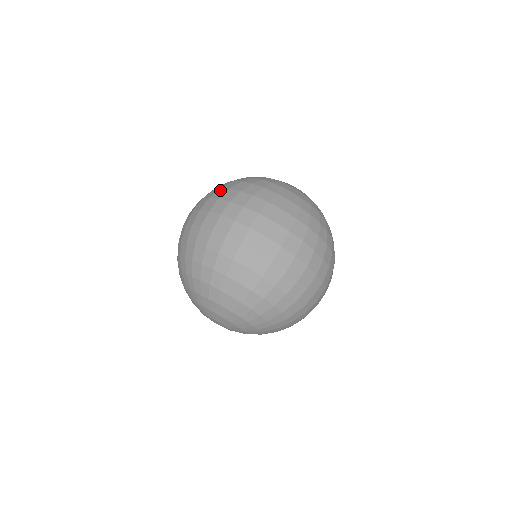
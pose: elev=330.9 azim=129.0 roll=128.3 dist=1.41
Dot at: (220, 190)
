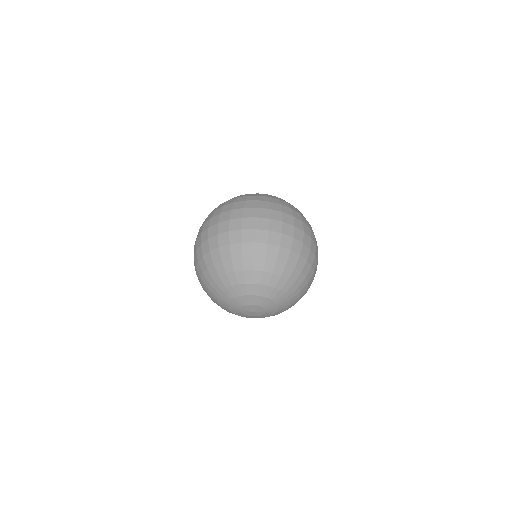
Dot at: (236, 203)
